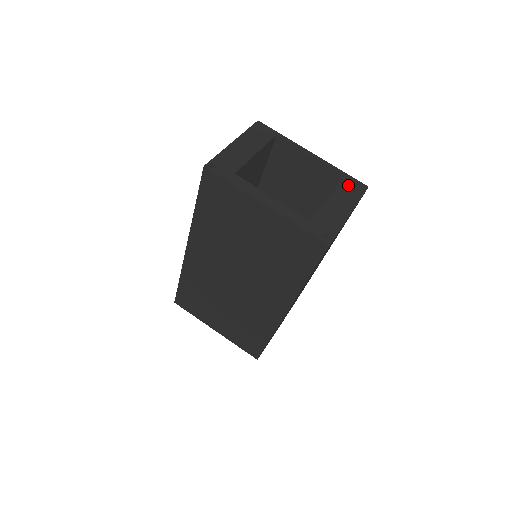
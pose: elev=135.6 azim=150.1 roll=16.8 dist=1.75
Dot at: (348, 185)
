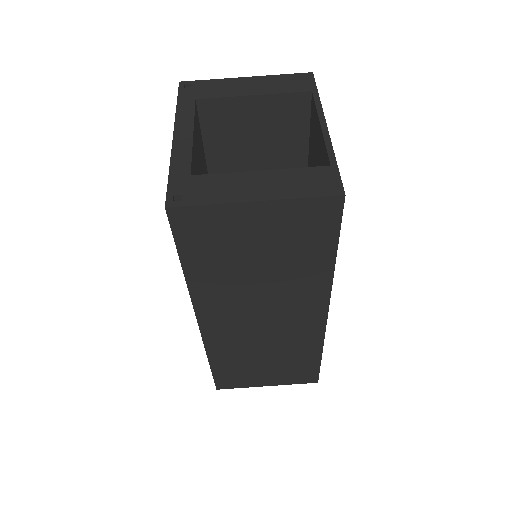
Dot at: (314, 175)
